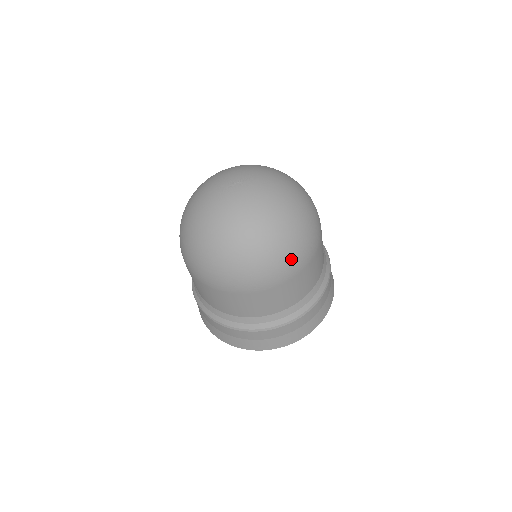
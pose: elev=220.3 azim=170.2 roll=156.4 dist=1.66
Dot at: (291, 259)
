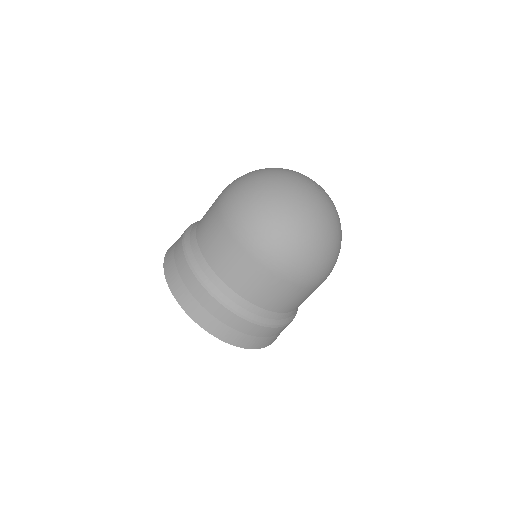
Dot at: occluded
